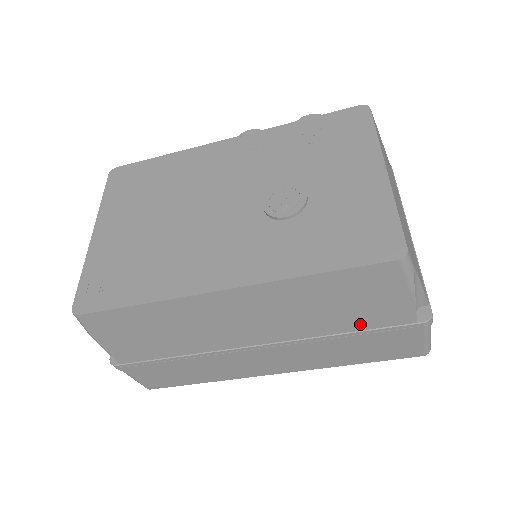
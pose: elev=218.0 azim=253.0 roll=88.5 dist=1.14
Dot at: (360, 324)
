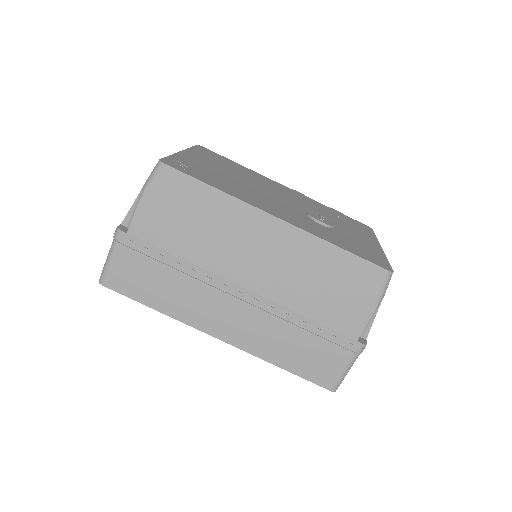
Dot at: (324, 316)
